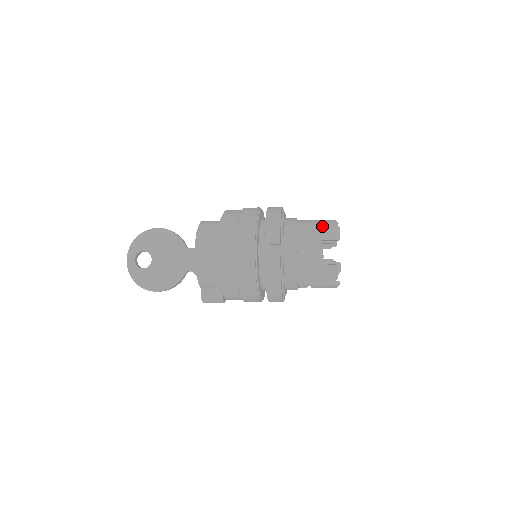
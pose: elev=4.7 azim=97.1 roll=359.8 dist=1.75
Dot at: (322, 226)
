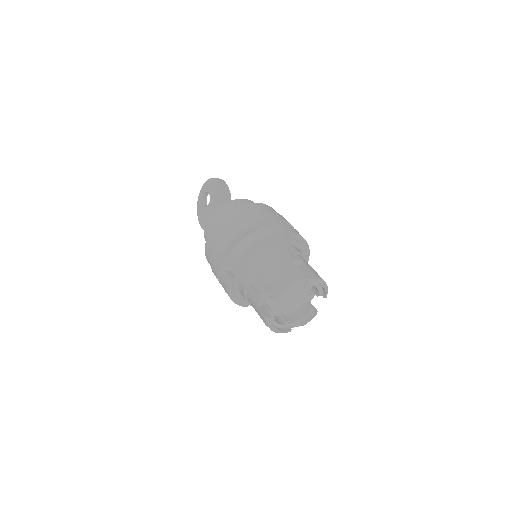
Dot at: (281, 277)
